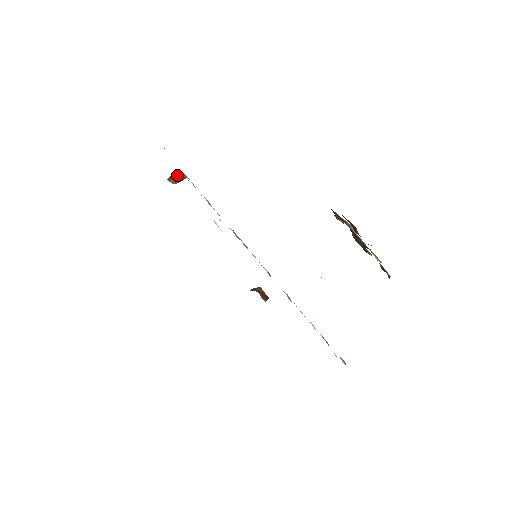
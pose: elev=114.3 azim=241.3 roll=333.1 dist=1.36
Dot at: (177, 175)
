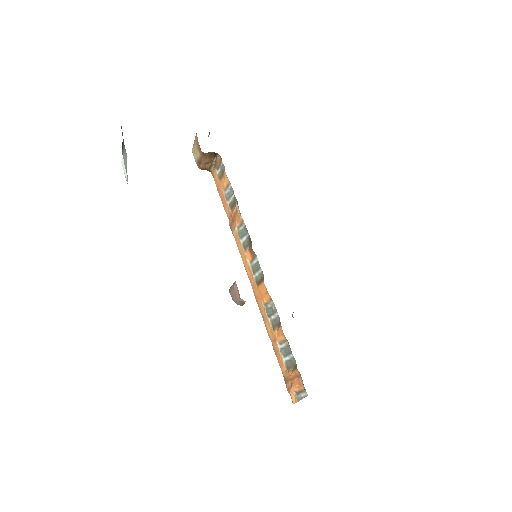
Dot at: (210, 159)
